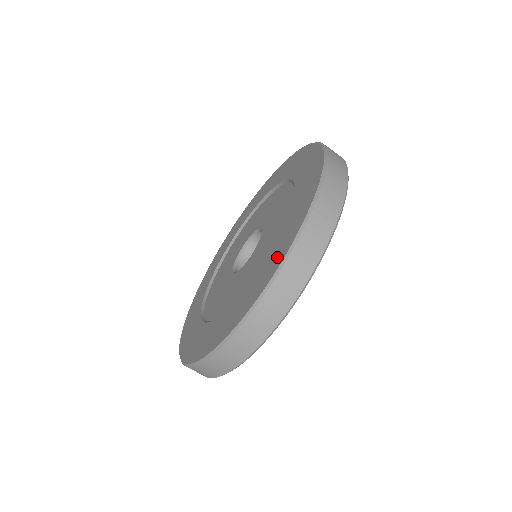
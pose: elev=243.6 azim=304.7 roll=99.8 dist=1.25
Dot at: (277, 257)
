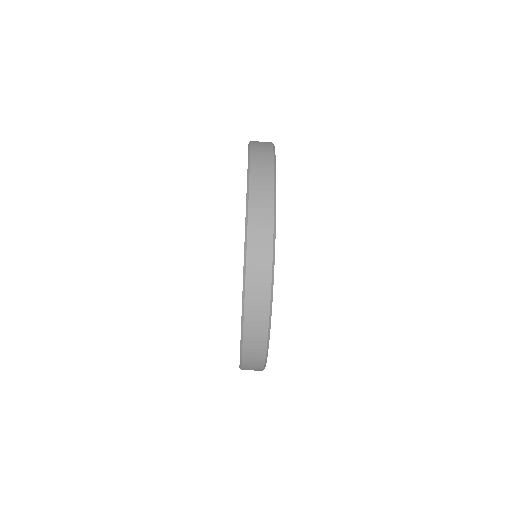
Dot at: occluded
